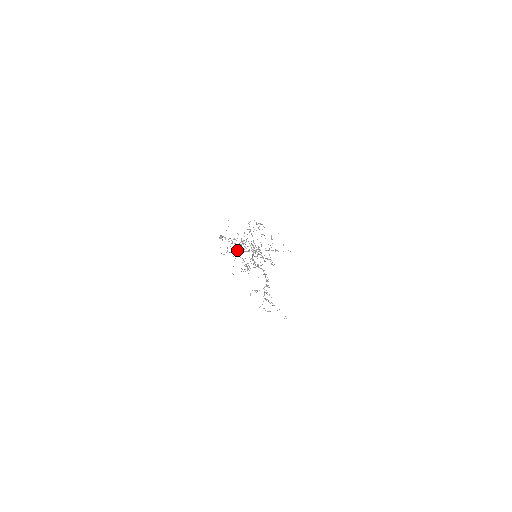
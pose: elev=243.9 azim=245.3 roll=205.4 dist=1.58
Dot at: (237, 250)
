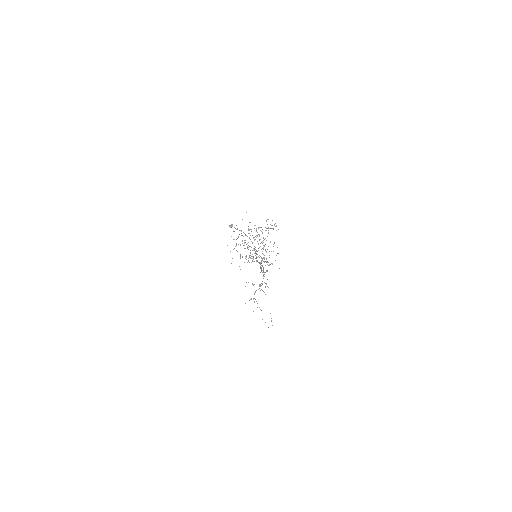
Dot at: occluded
